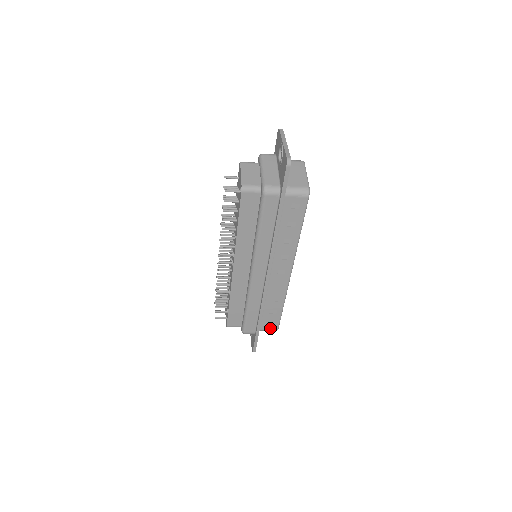
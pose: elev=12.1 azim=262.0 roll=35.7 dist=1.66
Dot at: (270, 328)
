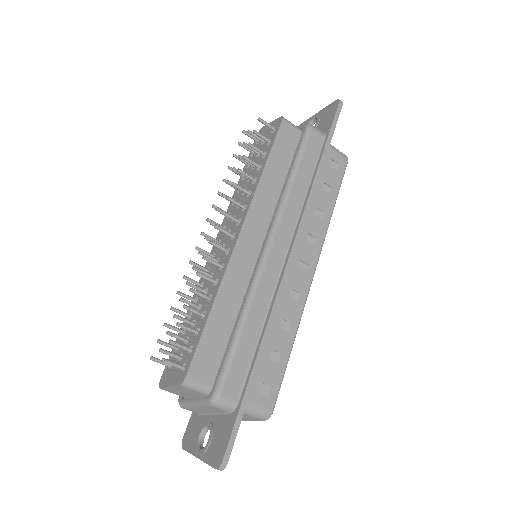
Dot at: (261, 402)
